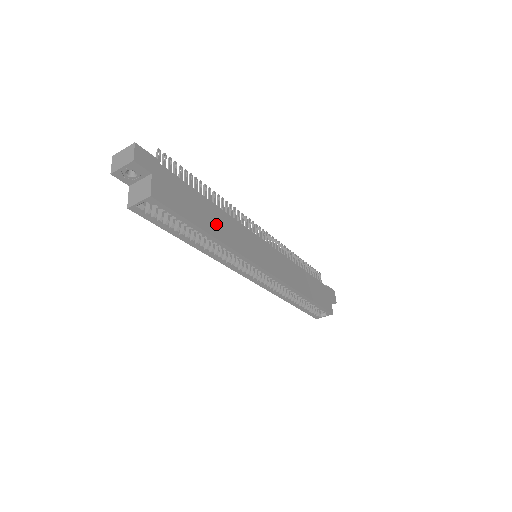
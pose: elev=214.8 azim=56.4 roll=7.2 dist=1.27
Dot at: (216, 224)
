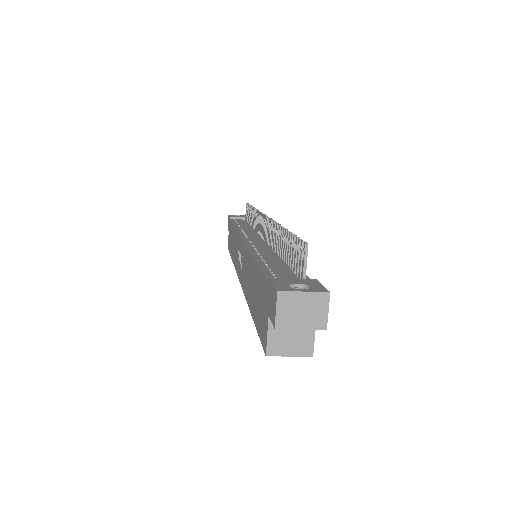
Dot at: occluded
